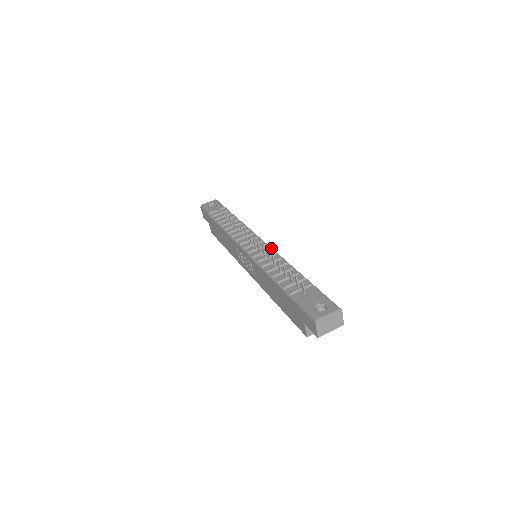
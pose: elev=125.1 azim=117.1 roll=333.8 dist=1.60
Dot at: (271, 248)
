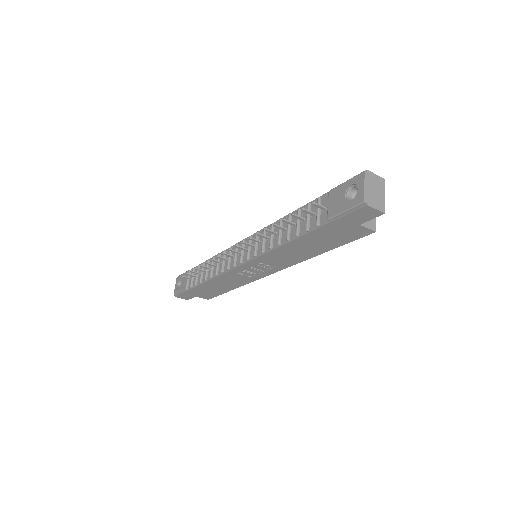
Dot at: (256, 232)
